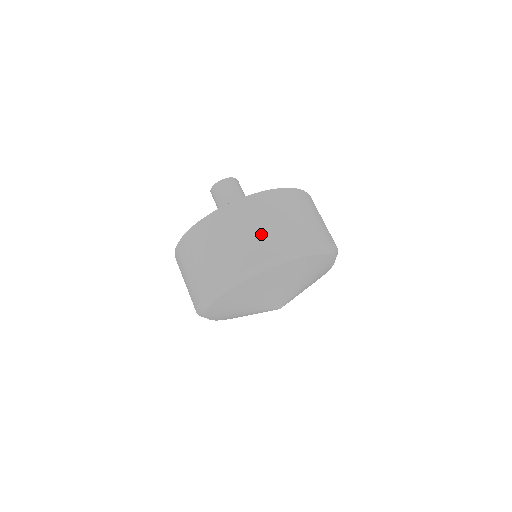
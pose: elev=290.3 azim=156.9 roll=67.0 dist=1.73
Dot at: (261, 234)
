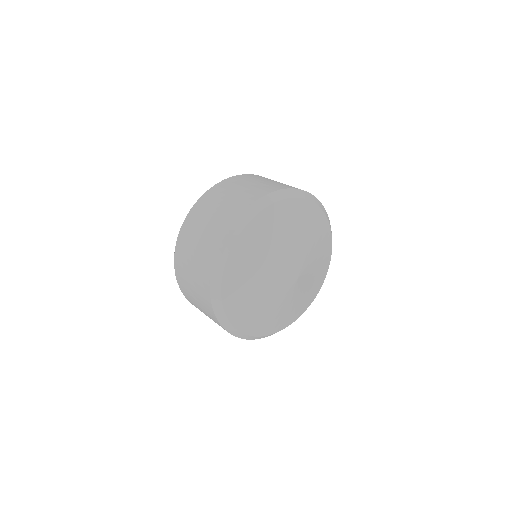
Dot at: occluded
